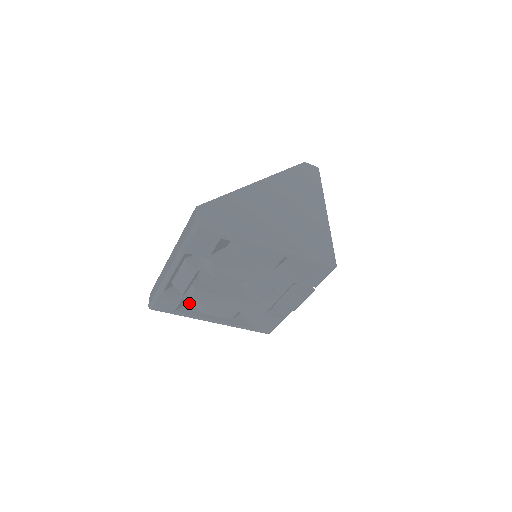
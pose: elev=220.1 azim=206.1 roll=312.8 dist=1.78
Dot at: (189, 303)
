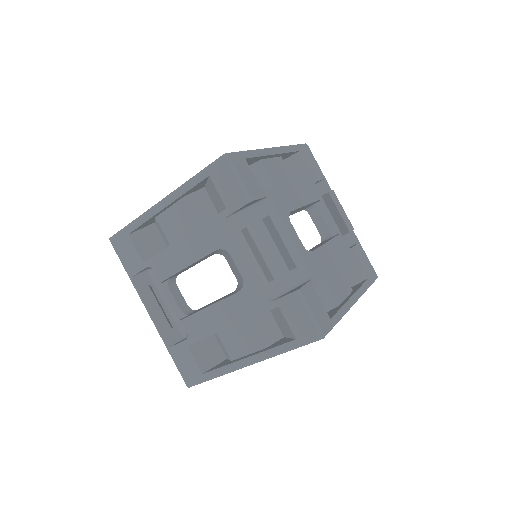
Dot at: (225, 360)
